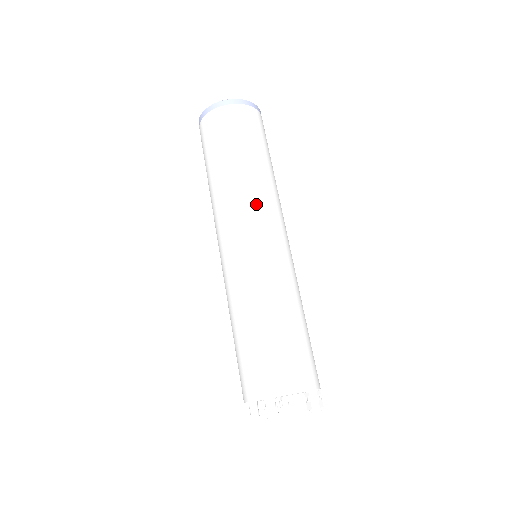
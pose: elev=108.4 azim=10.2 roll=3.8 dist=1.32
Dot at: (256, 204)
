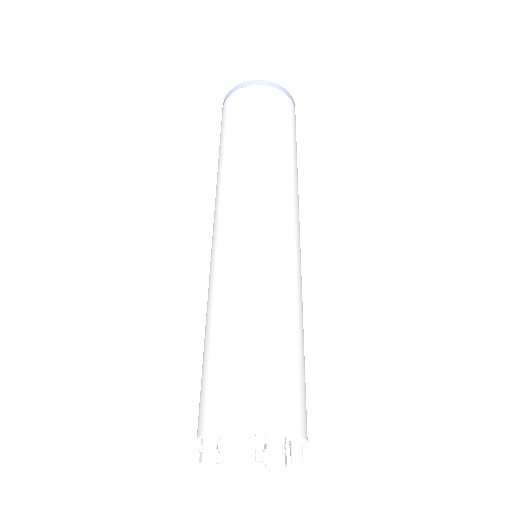
Dot at: (239, 190)
